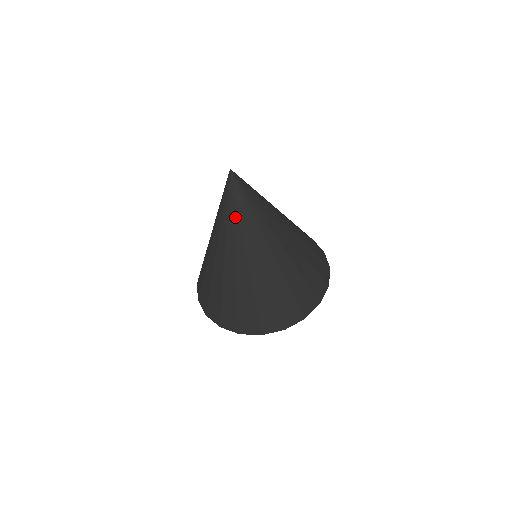
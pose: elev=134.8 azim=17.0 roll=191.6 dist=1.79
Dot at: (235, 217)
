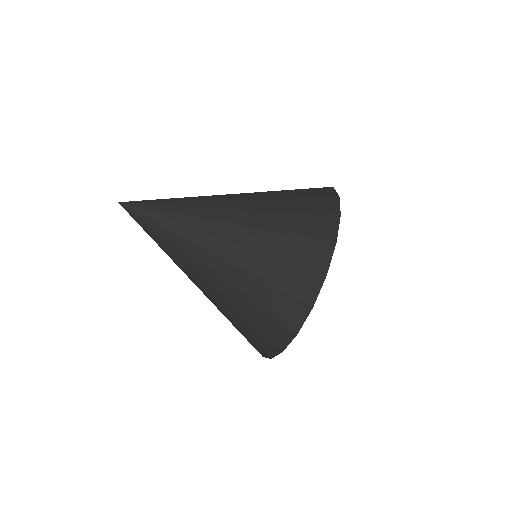
Dot at: (160, 238)
